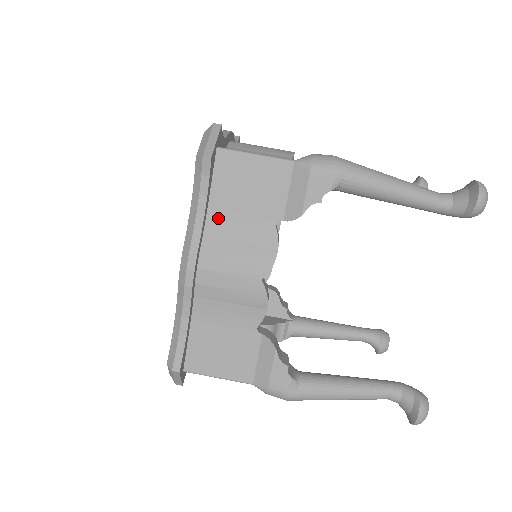
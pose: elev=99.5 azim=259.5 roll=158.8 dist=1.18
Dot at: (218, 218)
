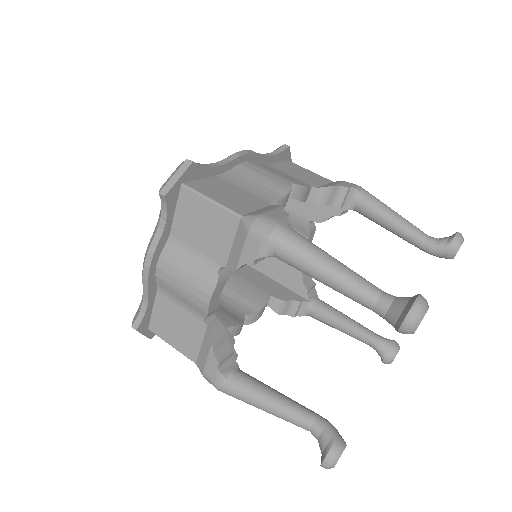
Dot at: (273, 168)
